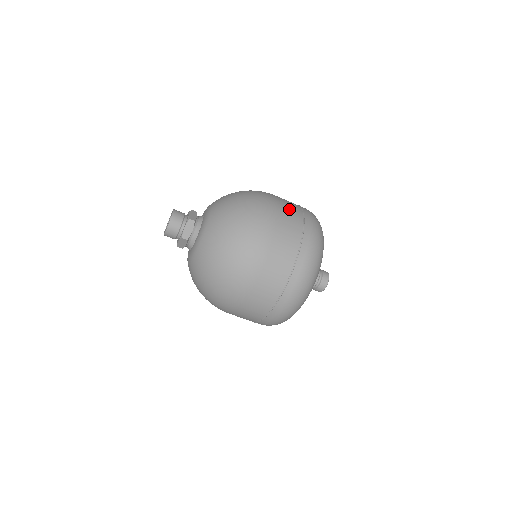
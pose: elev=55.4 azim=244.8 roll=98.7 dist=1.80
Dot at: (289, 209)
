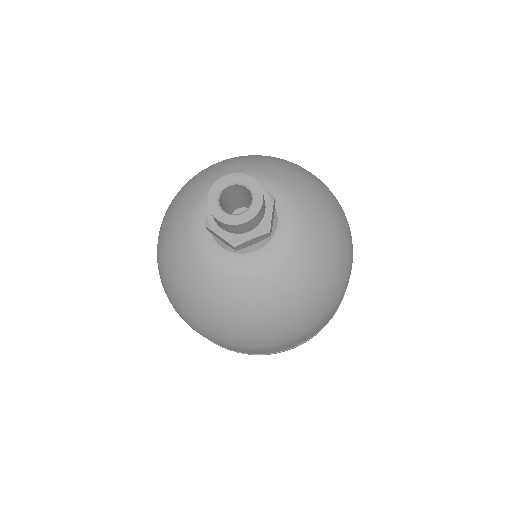
Dot at: occluded
